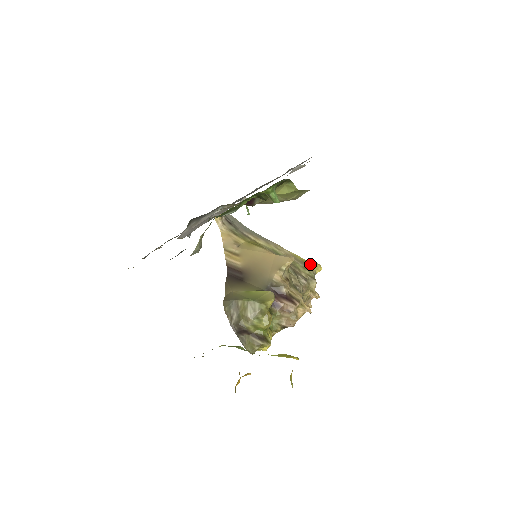
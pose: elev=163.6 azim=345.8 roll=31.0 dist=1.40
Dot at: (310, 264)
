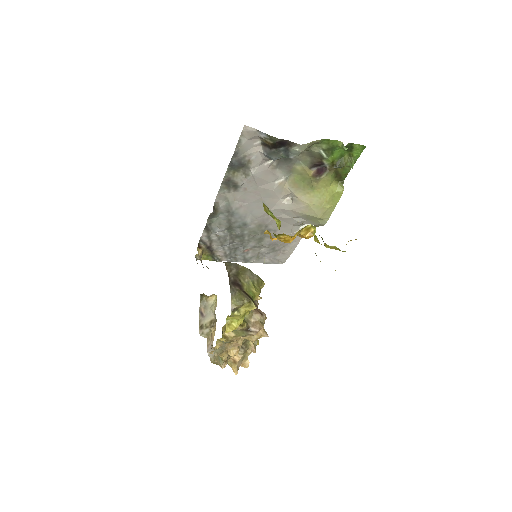
Dot at: occluded
